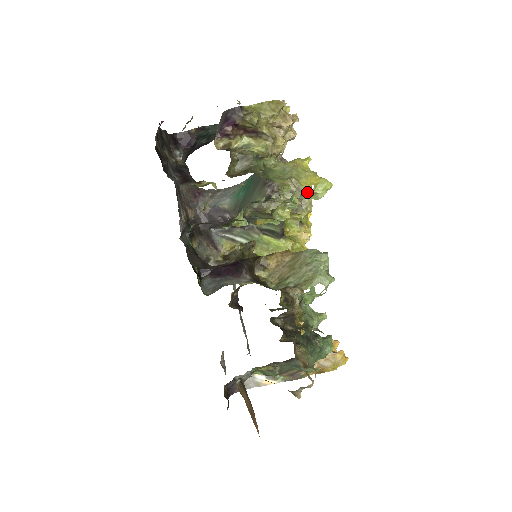
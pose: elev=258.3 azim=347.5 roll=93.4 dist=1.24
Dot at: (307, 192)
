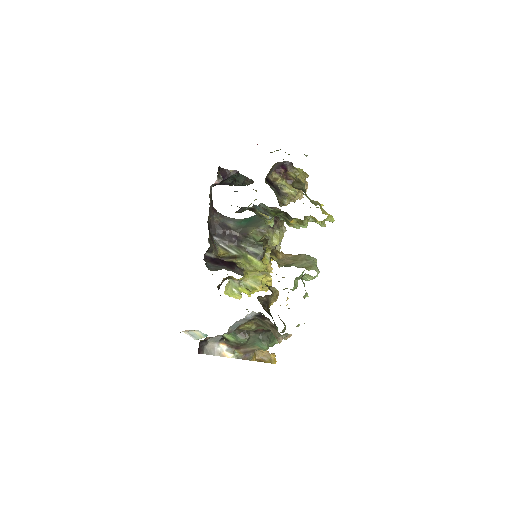
Dot at: occluded
